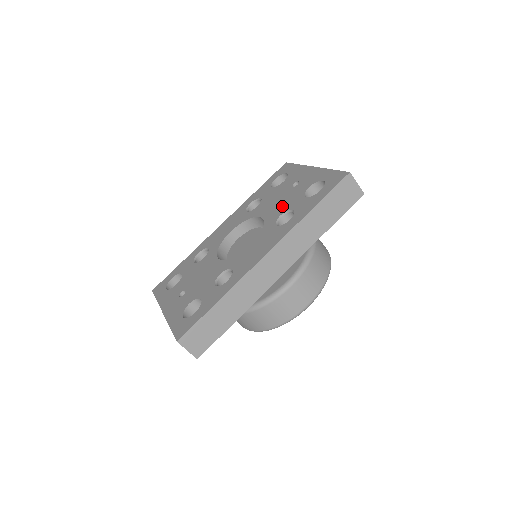
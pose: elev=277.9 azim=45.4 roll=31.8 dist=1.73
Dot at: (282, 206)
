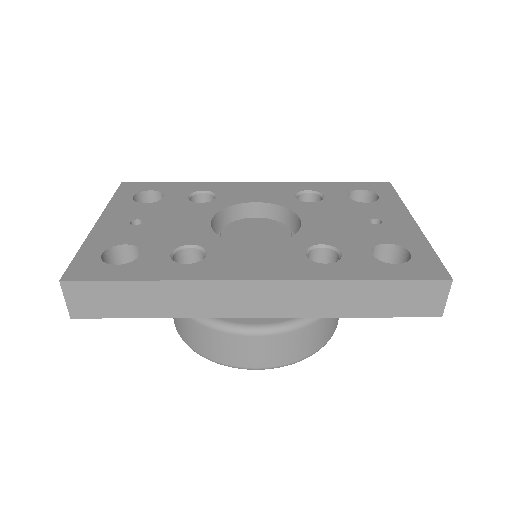
Dot at: (335, 233)
